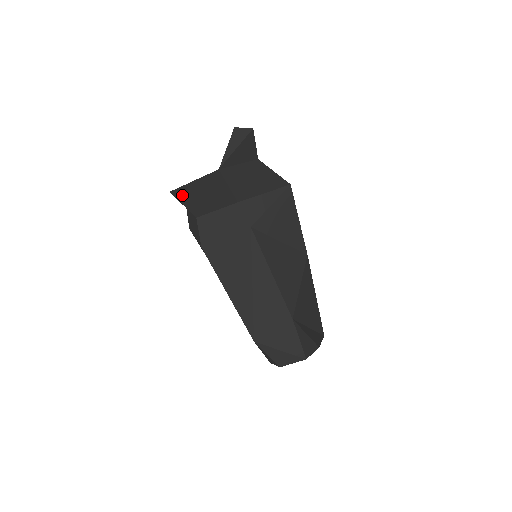
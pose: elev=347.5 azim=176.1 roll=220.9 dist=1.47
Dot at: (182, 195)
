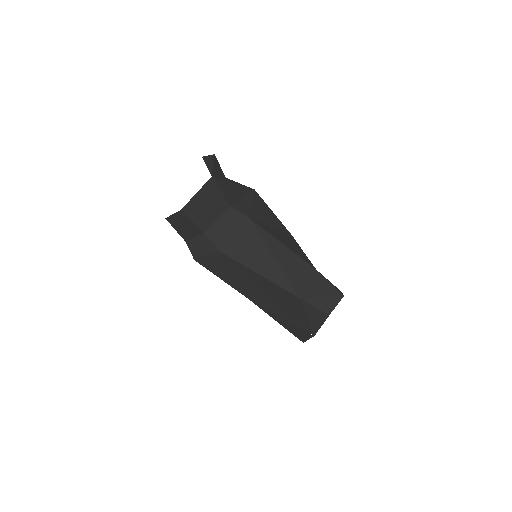
Dot at: (190, 210)
